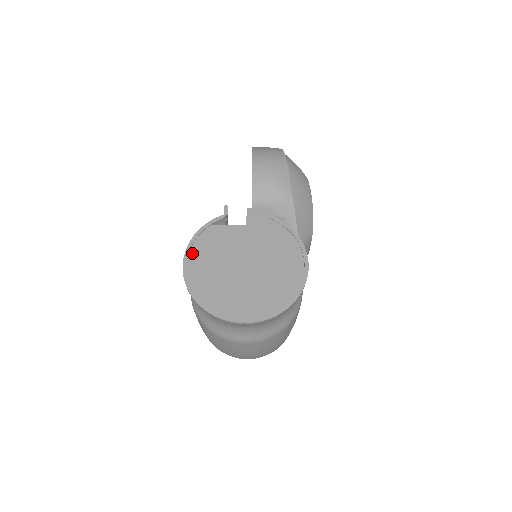
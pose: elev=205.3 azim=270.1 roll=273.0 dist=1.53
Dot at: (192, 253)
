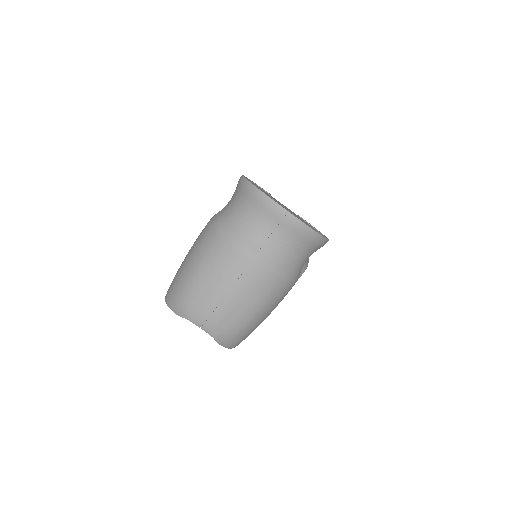
Dot at: occluded
